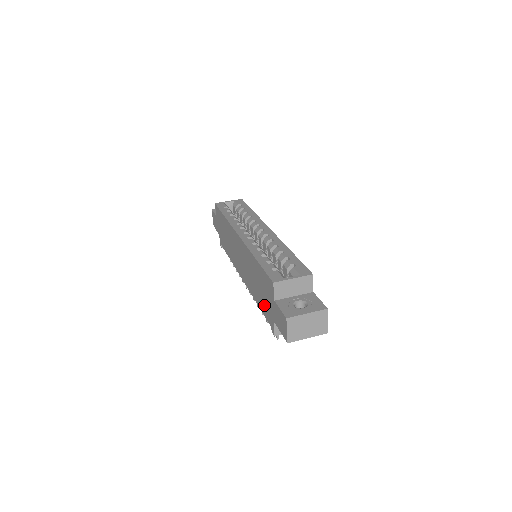
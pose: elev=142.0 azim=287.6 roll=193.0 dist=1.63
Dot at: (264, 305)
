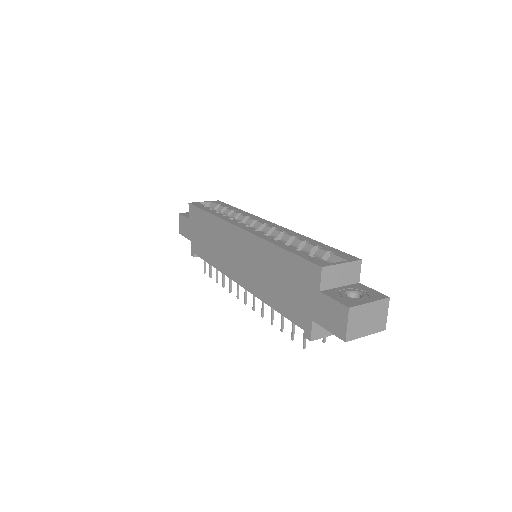
Dot at: (291, 304)
